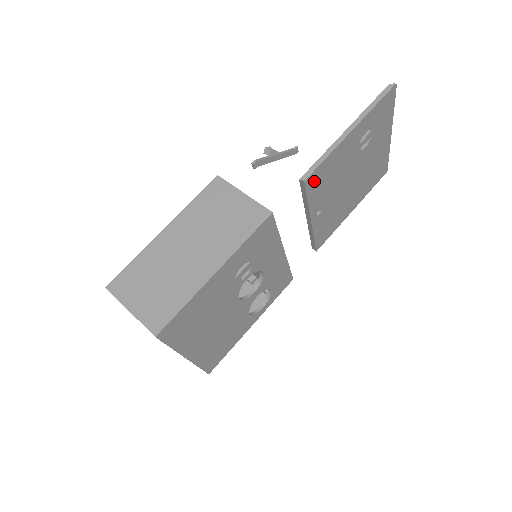
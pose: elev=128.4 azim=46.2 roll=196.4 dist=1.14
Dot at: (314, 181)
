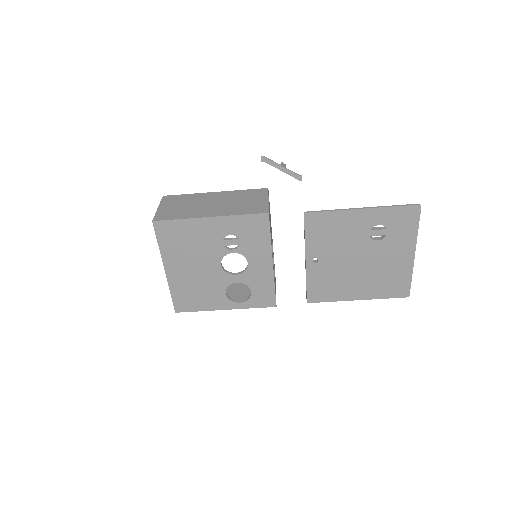
Dot at: (315, 222)
